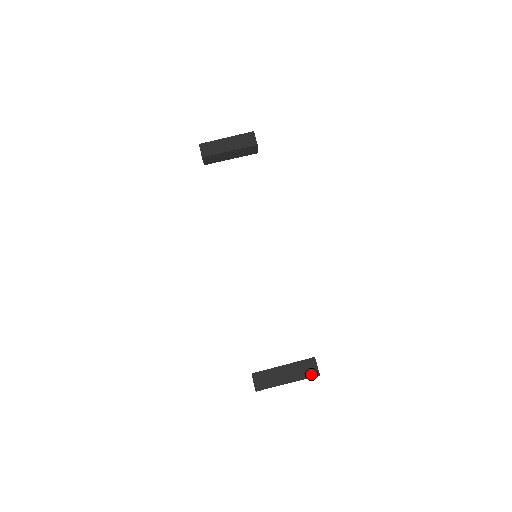
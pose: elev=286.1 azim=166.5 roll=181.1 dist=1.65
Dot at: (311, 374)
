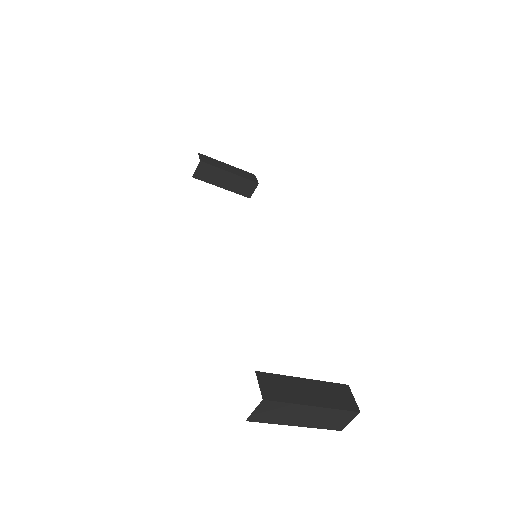
Dot at: (347, 405)
